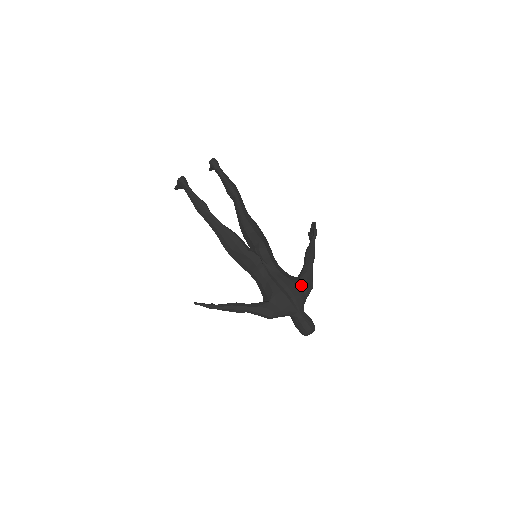
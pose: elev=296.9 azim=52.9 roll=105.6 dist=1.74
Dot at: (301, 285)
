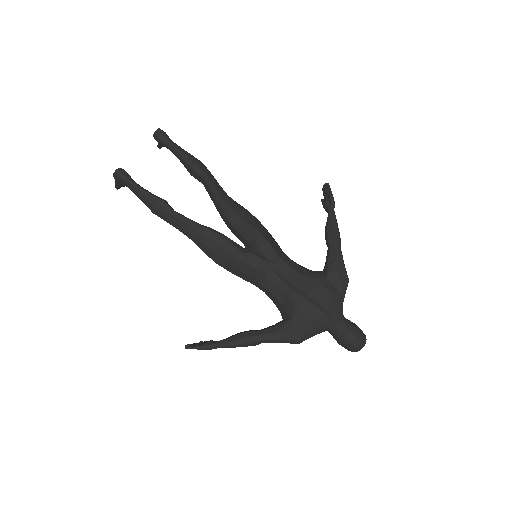
Dot at: (331, 283)
